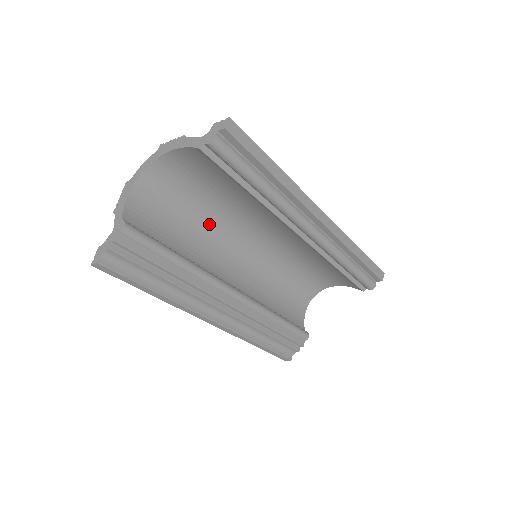
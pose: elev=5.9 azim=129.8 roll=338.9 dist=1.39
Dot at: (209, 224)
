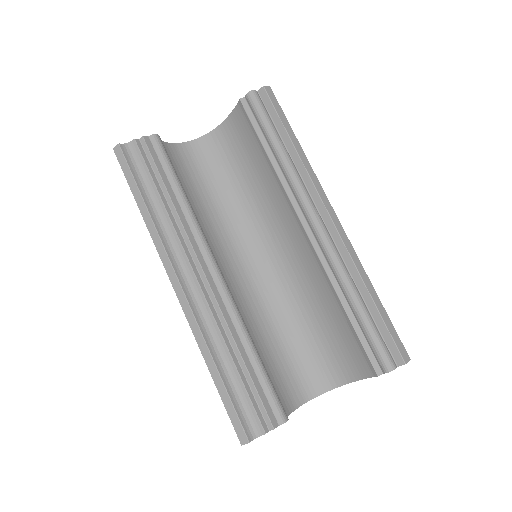
Dot at: (225, 214)
